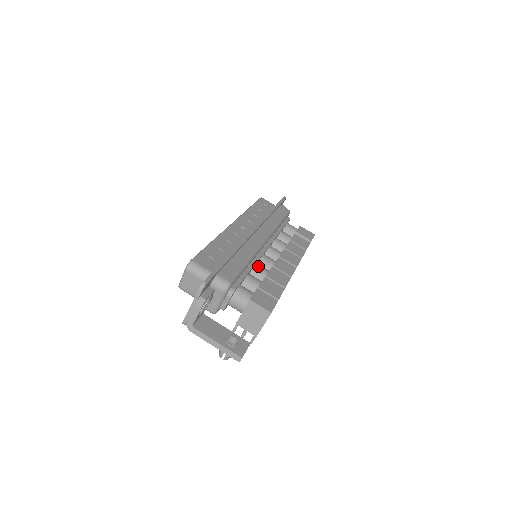
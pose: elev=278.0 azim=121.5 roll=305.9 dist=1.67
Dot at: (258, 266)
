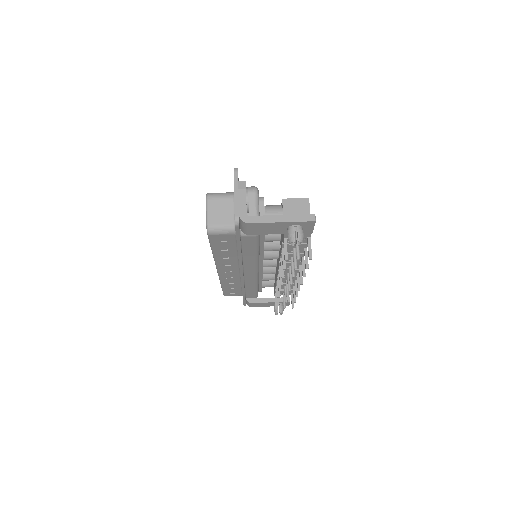
Dot at: occluded
